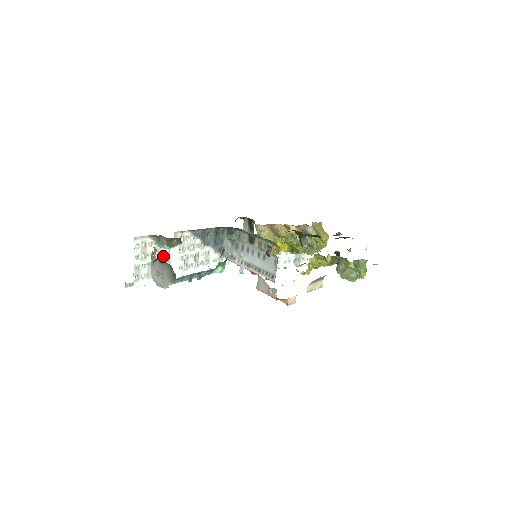
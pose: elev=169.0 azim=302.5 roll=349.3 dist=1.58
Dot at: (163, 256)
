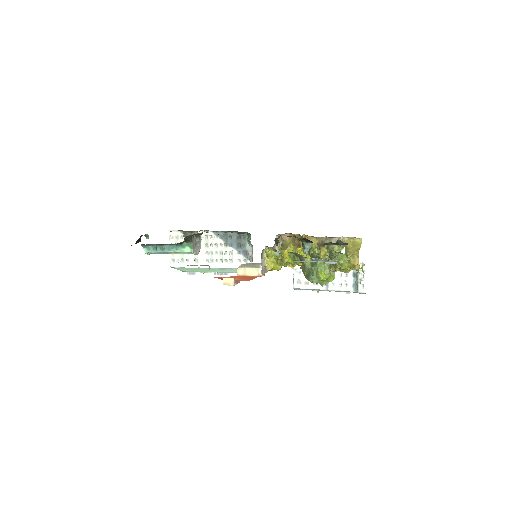
Dot at: occluded
